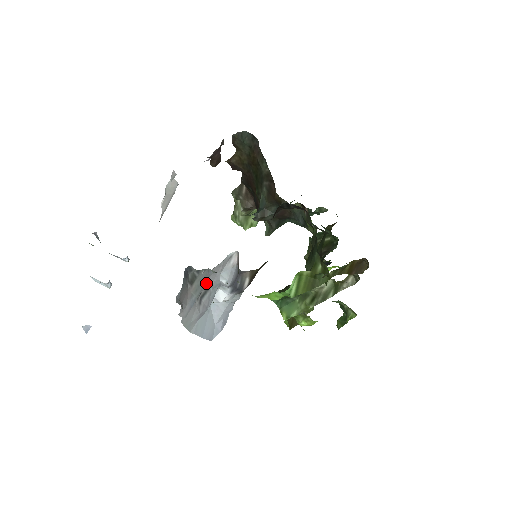
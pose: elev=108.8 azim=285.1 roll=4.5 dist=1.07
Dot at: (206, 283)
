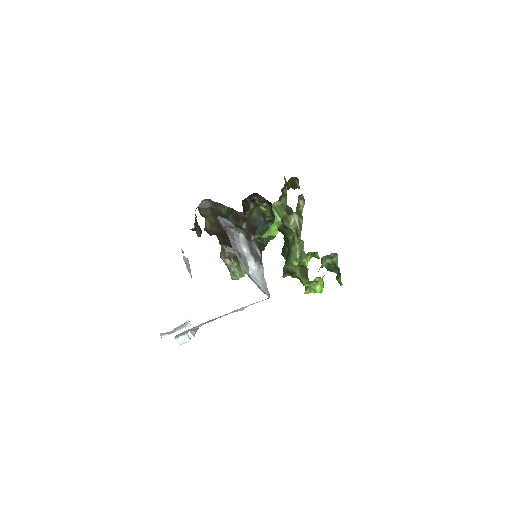
Dot at: occluded
